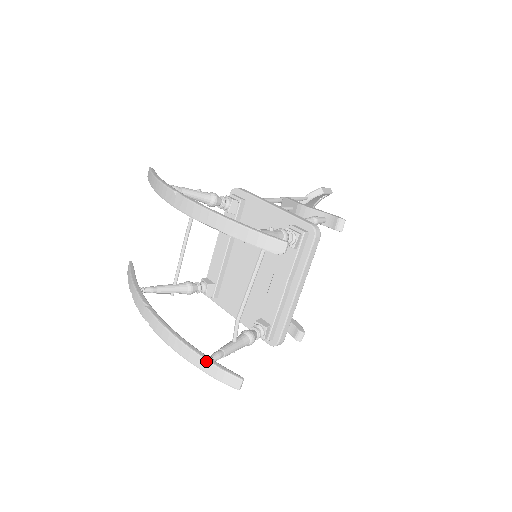
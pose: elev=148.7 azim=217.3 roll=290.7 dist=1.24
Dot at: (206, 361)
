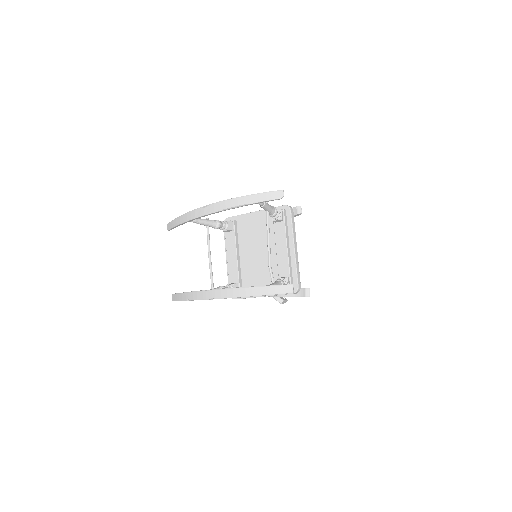
Dot at: (265, 287)
